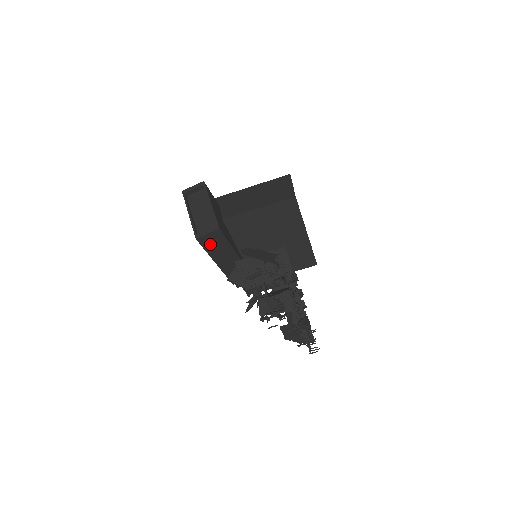
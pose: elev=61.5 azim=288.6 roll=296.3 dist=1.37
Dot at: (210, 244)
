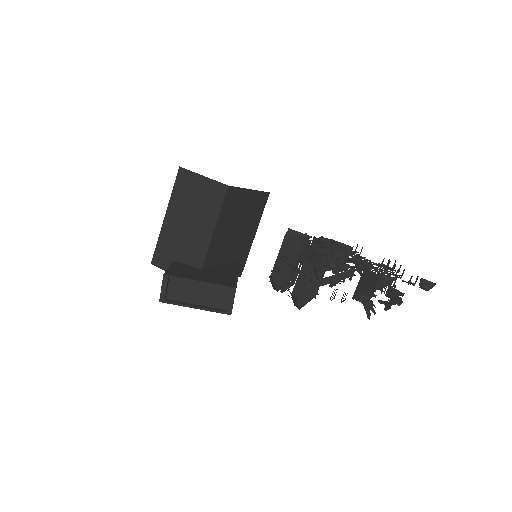
Dot at: occluded
